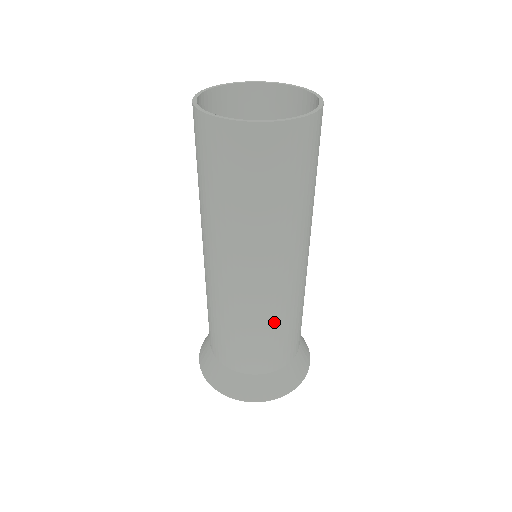
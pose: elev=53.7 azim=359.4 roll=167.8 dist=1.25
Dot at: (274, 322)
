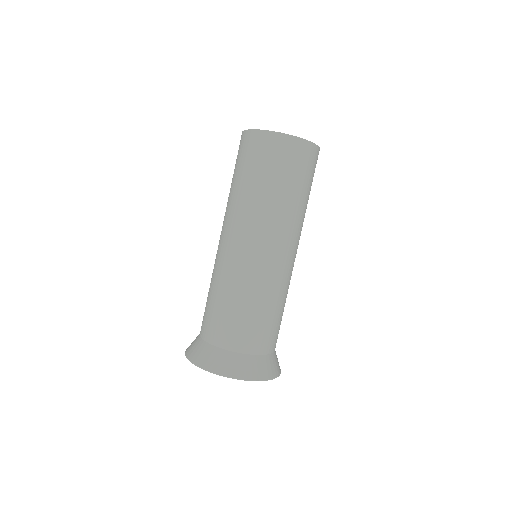
Dot at: (284, 298)
